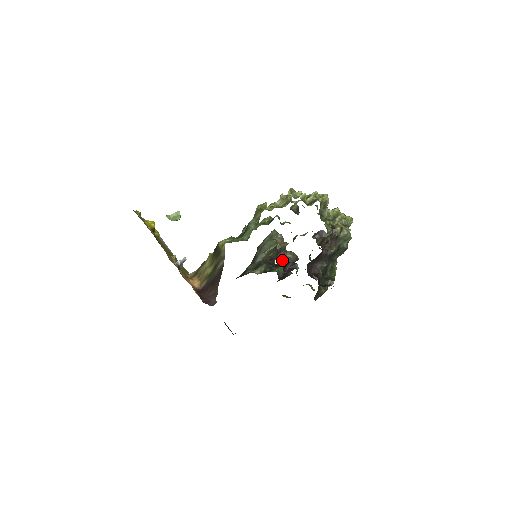
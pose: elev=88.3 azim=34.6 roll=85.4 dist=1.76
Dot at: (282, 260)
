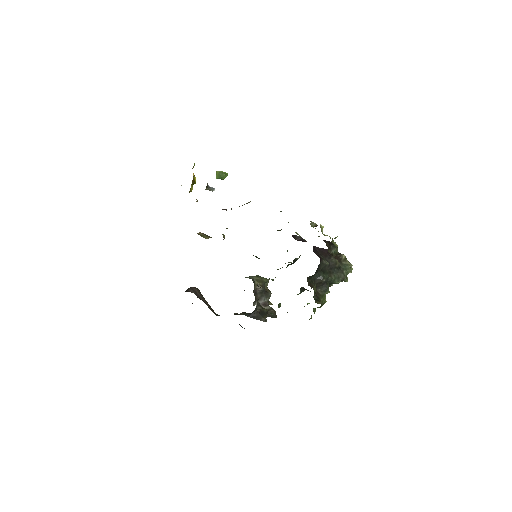
Dot at: occluded
